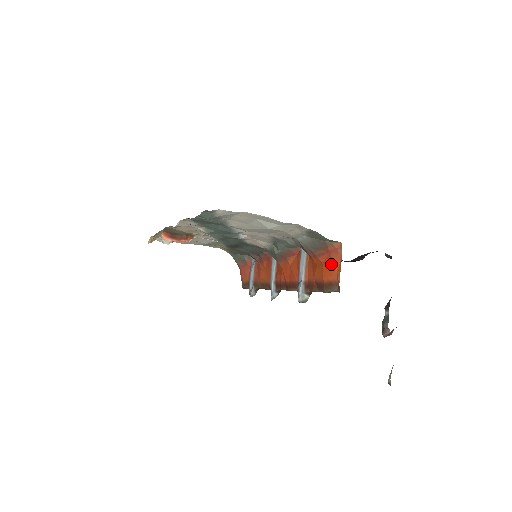
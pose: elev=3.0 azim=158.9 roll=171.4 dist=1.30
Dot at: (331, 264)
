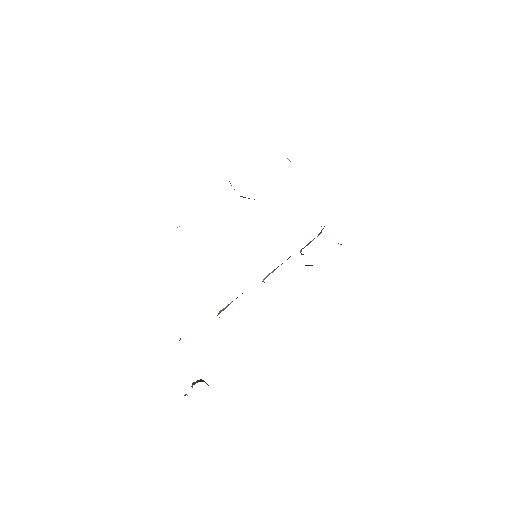
Dot at: occluded
